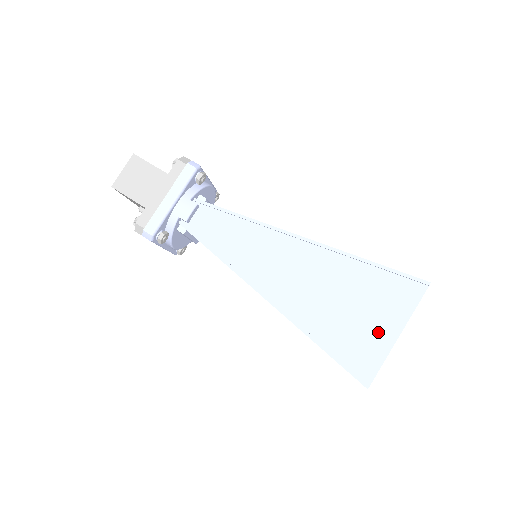
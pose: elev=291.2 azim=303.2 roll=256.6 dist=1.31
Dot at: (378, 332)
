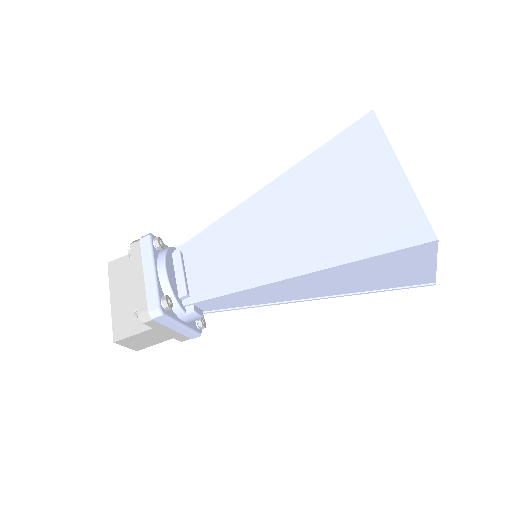
Dot at: (418, 270)
